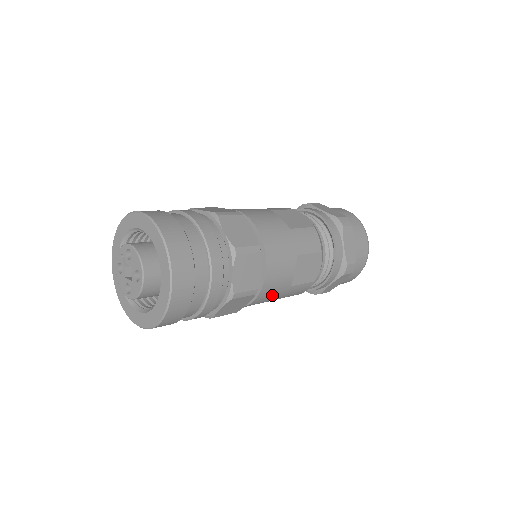
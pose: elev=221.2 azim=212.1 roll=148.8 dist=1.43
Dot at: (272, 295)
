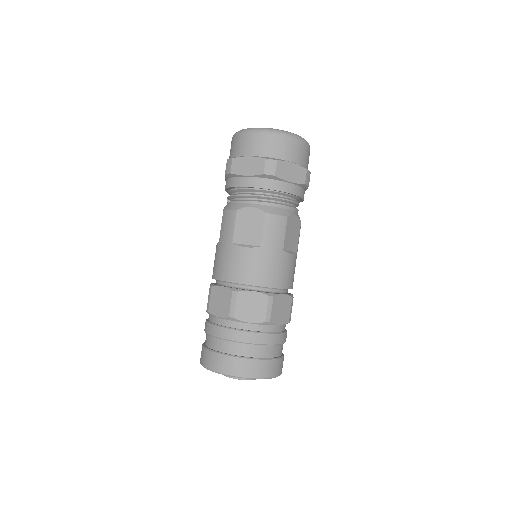
Dot at: occluded
